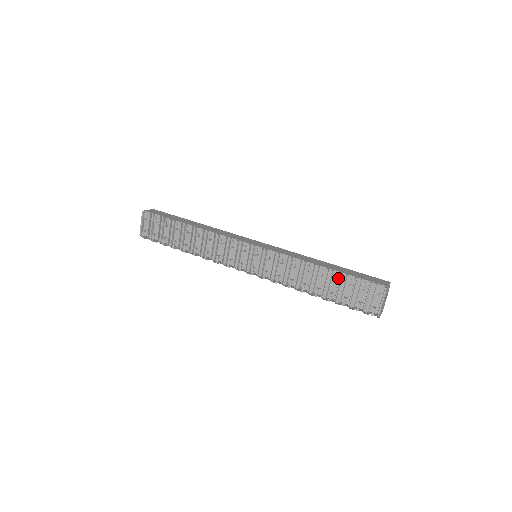
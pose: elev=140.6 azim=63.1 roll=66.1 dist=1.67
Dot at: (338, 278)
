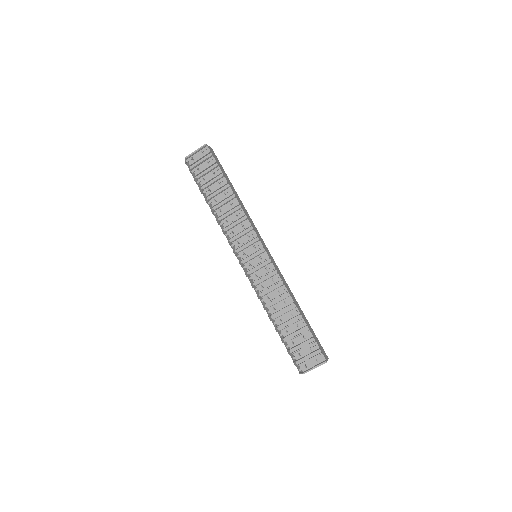
Dot at: (301, 326)
